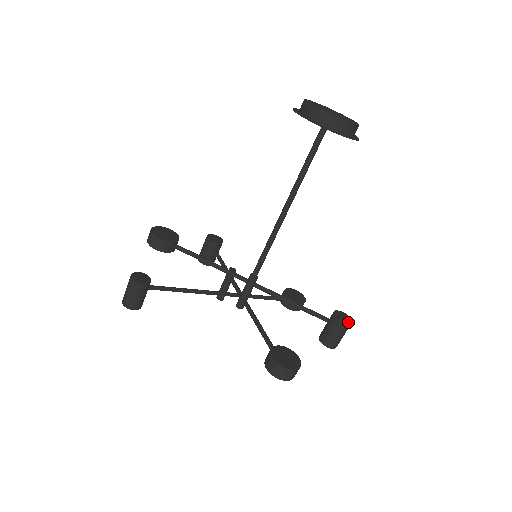
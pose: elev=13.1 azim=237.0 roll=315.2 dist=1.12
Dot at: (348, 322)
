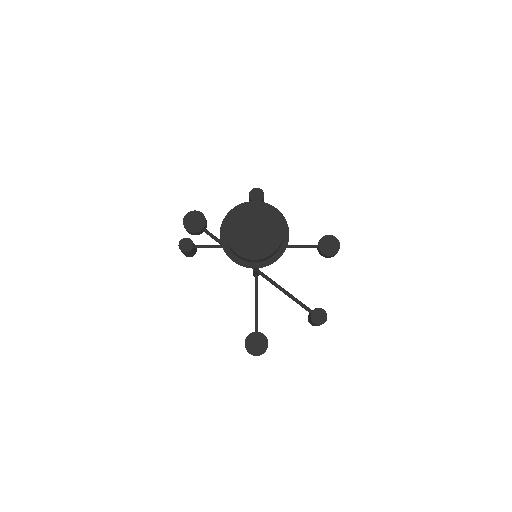
Dot at: (320, 323)
